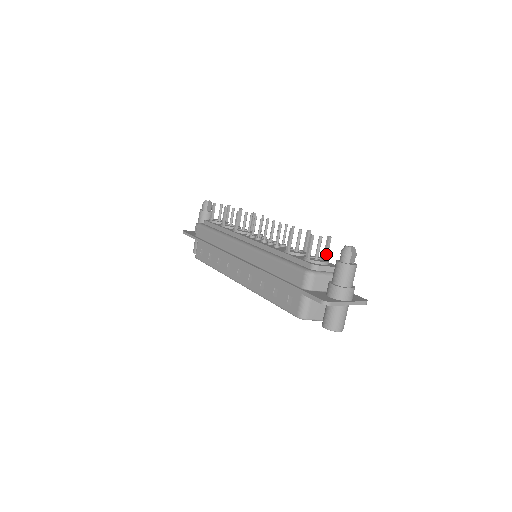
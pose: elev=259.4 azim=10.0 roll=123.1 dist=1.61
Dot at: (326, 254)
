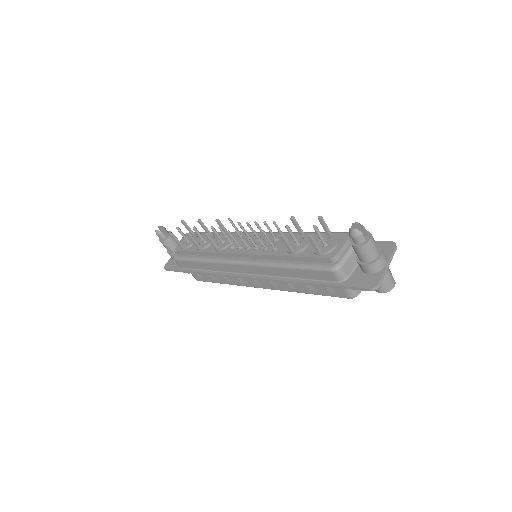
Dot at: (328, 231)
